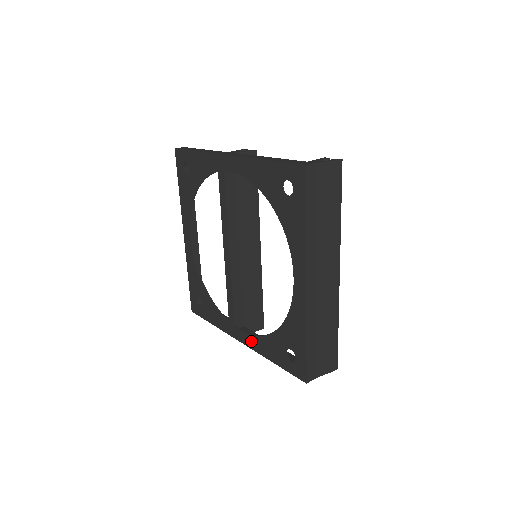
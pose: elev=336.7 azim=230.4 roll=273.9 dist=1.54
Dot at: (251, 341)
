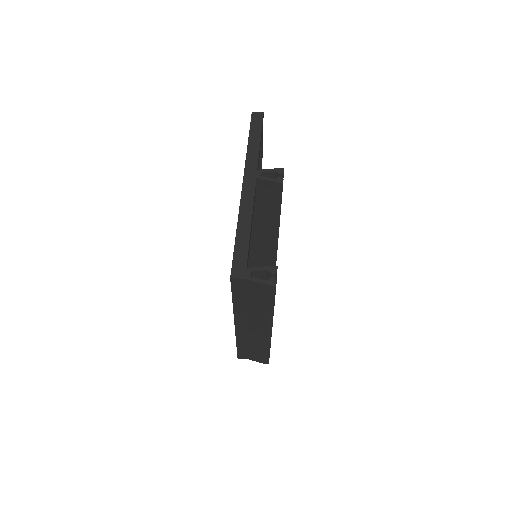
Dot at: occluded
